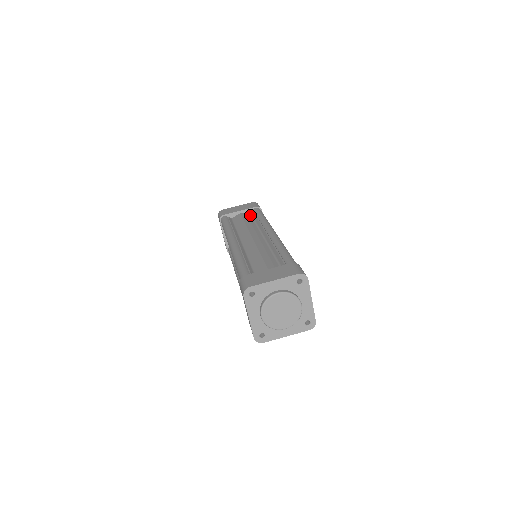
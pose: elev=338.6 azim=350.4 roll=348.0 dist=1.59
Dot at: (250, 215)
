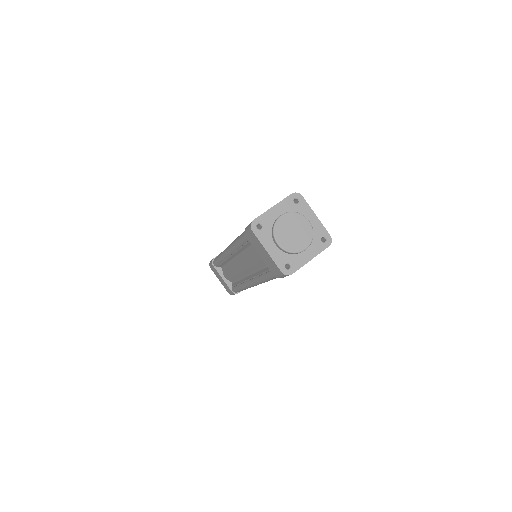
Dot at: occluded
